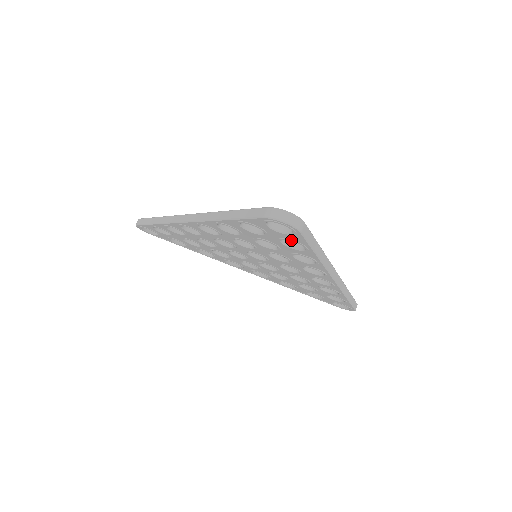
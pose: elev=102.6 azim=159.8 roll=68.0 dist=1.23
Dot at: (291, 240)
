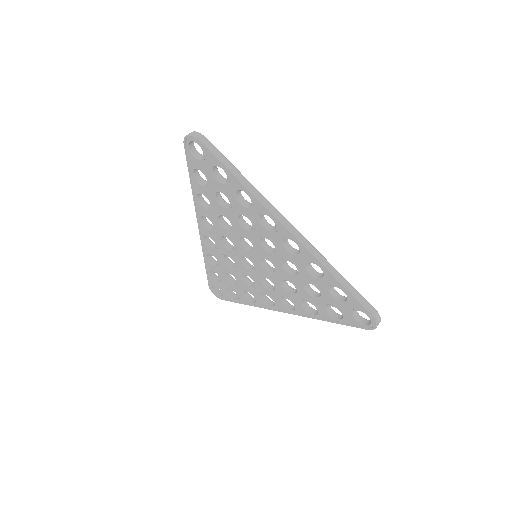
Dot at: (212, 165)
